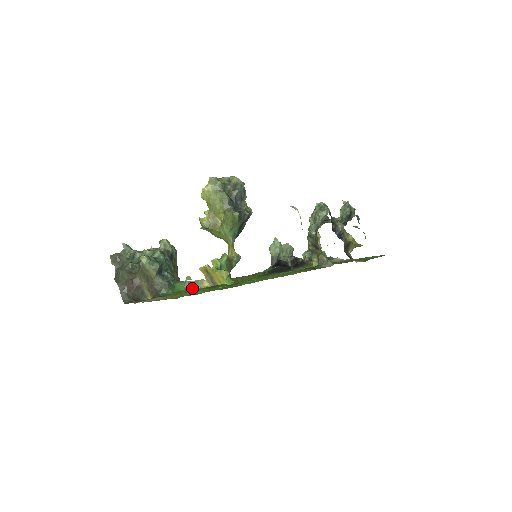
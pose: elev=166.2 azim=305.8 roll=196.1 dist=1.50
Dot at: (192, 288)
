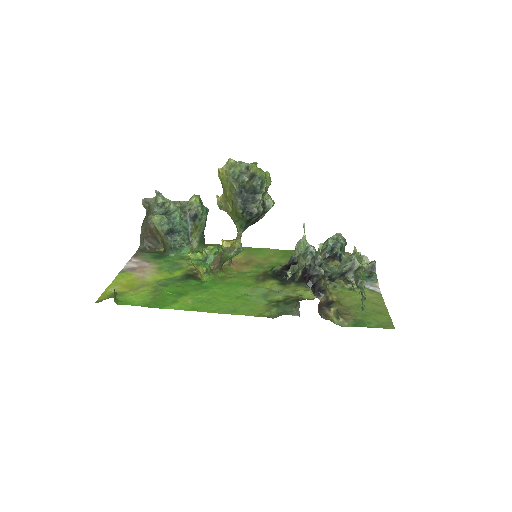
Dot at: occluded
